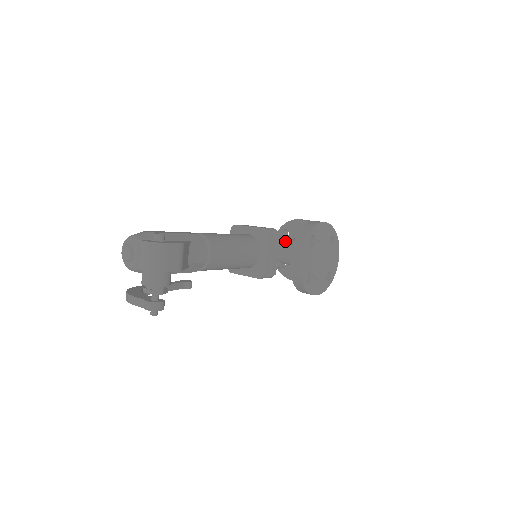
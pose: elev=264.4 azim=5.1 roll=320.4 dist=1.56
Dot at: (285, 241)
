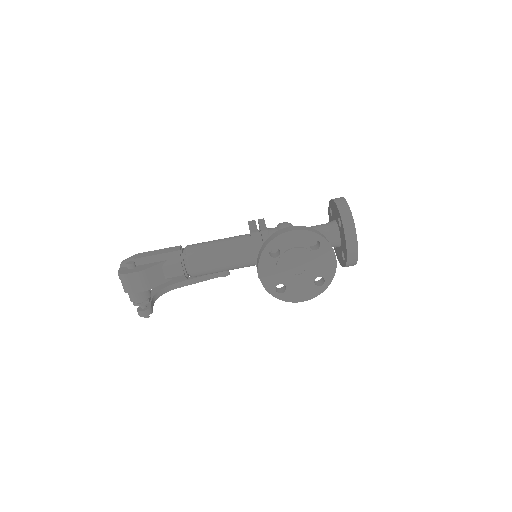
Dot at: occluded
